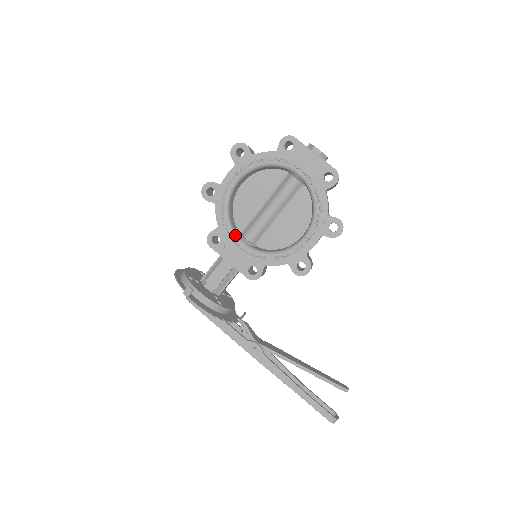
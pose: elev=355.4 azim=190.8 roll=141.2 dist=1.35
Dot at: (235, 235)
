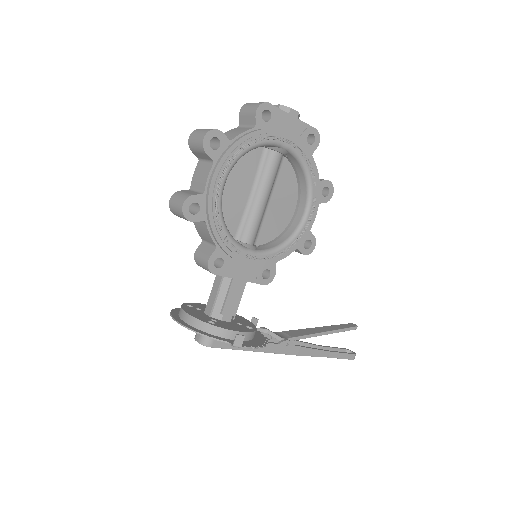
Dot at: (241, 247)
